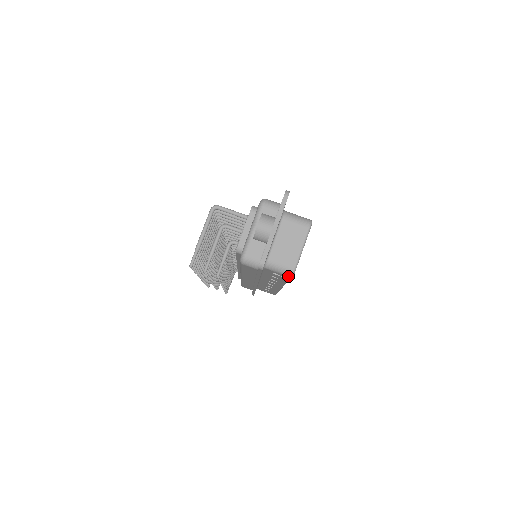
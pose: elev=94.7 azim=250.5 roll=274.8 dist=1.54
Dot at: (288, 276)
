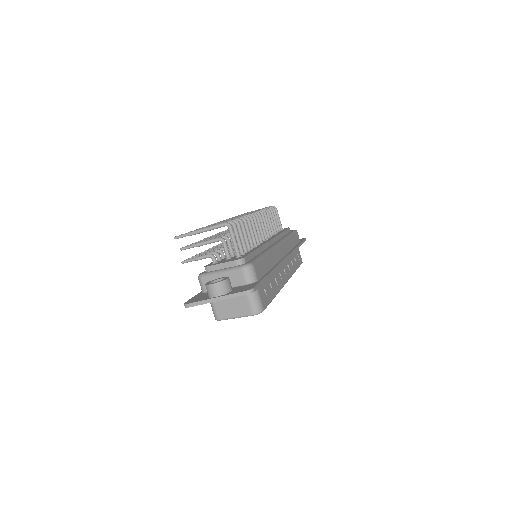
Dot at: occluded
